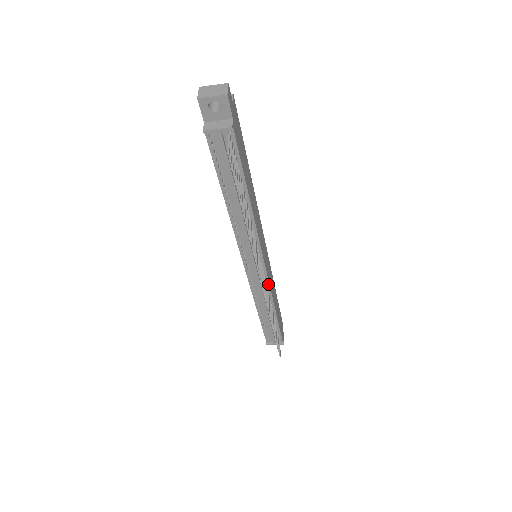
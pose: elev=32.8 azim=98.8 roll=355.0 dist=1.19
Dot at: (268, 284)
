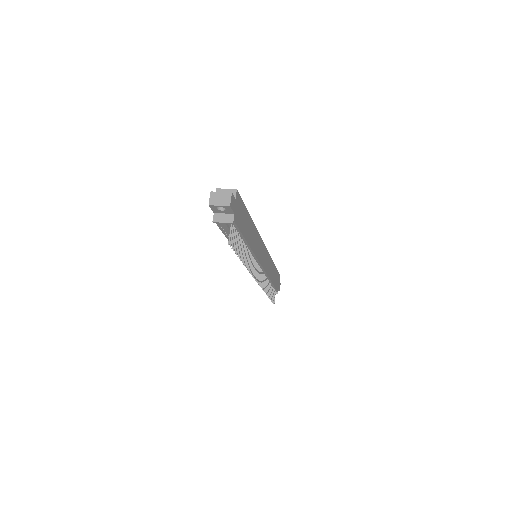
Dot at: (265, 272)
